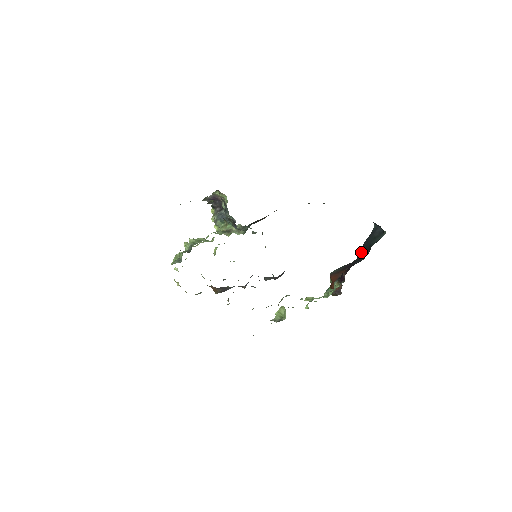
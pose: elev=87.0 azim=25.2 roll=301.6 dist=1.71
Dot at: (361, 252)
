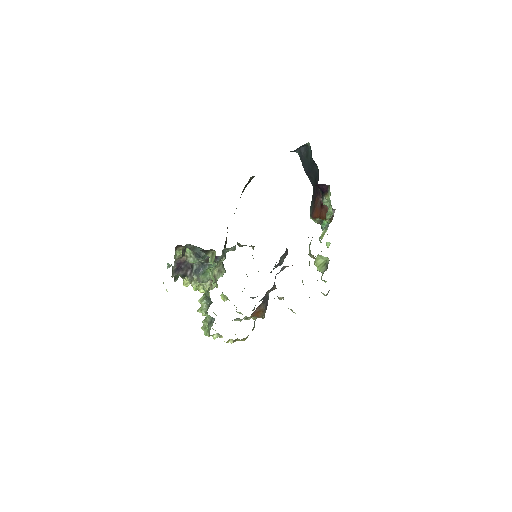
Dot at: (310, 177)
